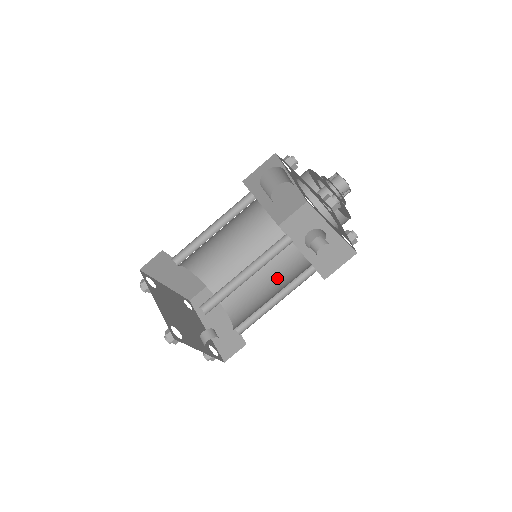
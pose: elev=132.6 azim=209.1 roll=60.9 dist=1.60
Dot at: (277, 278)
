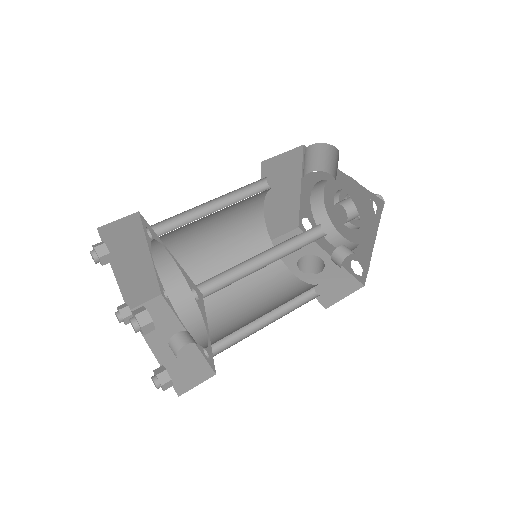
Dot at: (264, 298)
